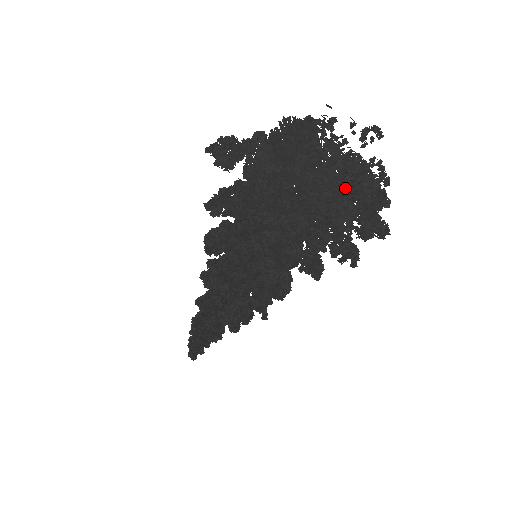
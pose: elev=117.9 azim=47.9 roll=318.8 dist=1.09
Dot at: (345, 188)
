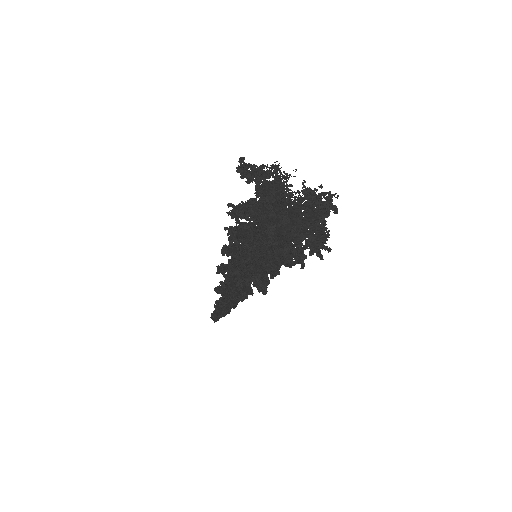
Dot at: occluded
